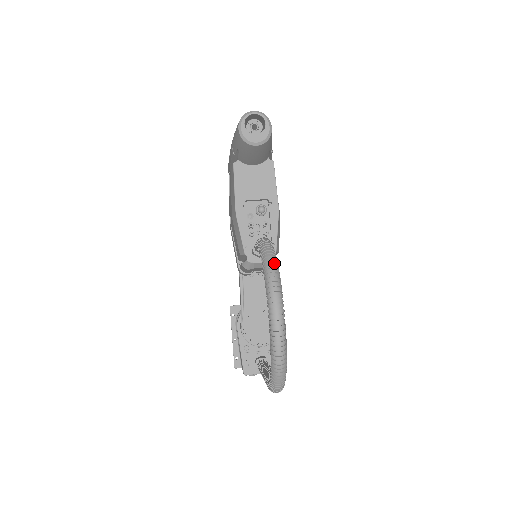
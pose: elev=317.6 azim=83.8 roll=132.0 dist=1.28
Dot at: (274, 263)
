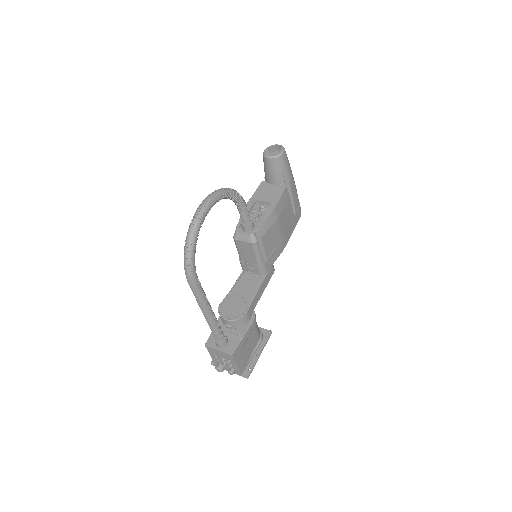
Dot at: (227, 189)
